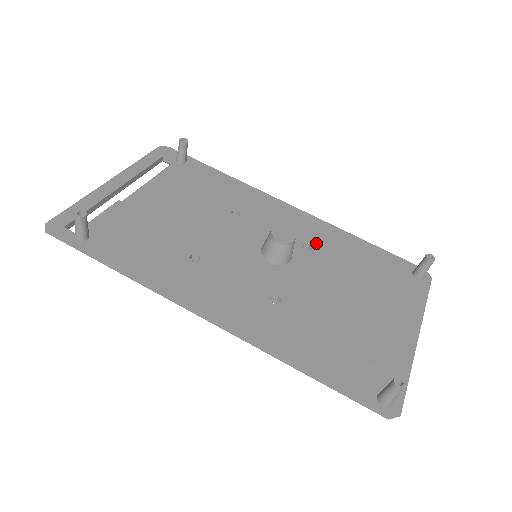
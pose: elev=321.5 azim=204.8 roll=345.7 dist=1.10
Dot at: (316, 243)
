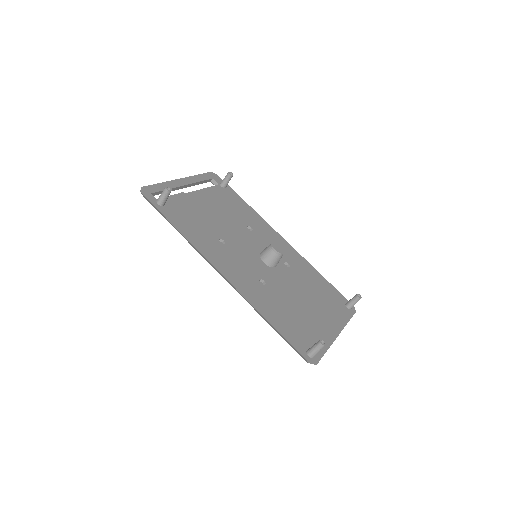
Dot at: (293, 264)
